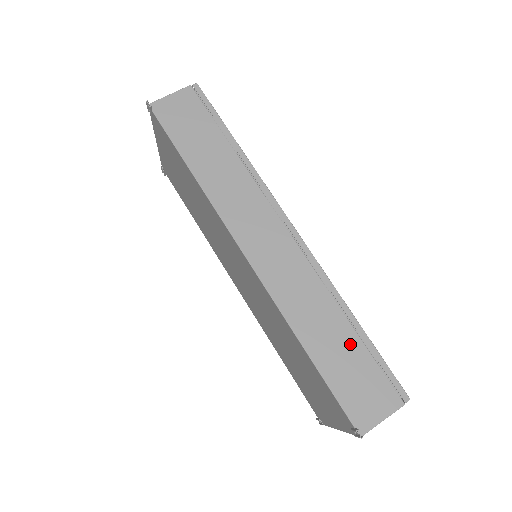
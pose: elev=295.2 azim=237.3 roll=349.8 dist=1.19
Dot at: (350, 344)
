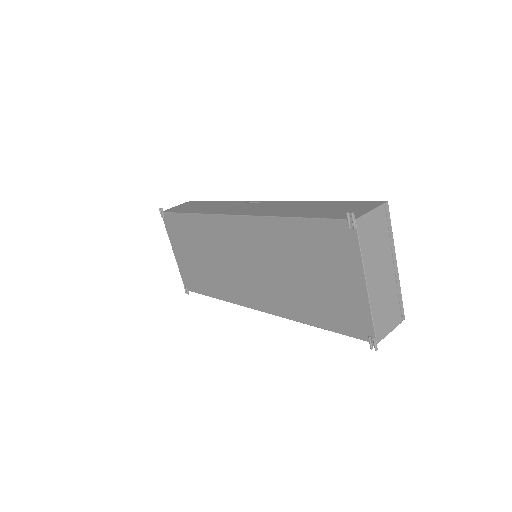
Dot at: (325, 206)
